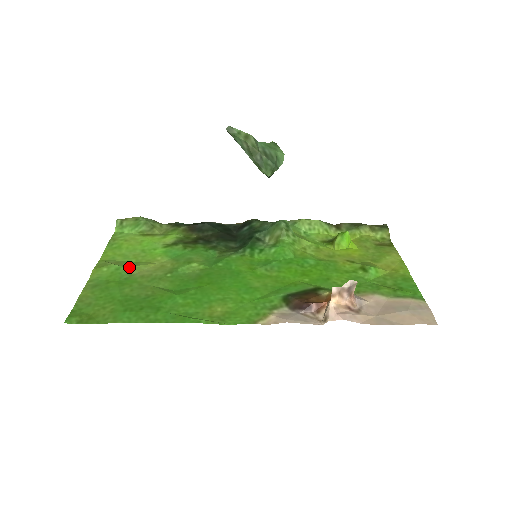
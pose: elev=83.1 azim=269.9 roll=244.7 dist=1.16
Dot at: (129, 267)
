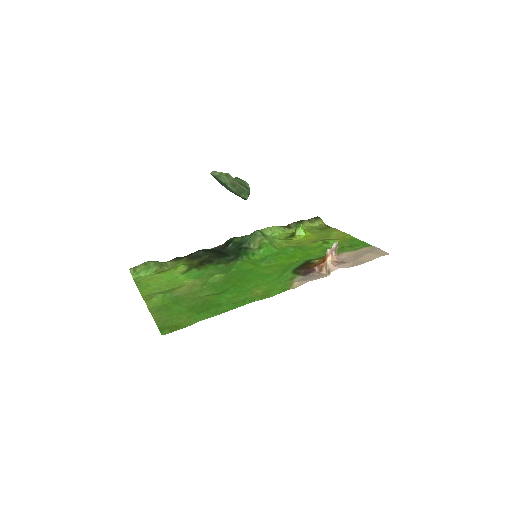
Dot at: (171, 292)
